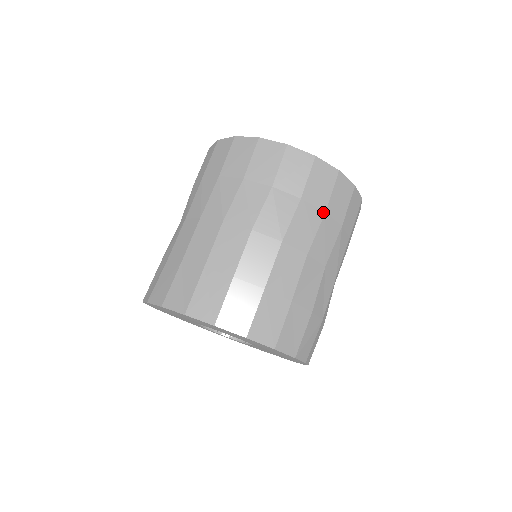
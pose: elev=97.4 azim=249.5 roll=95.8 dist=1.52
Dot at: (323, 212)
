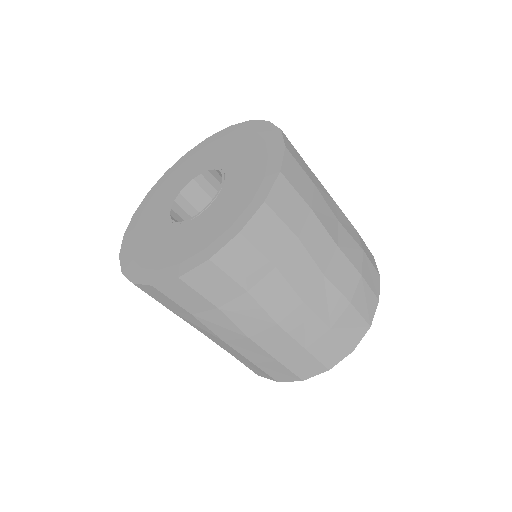
Dot at: (274, 270)
